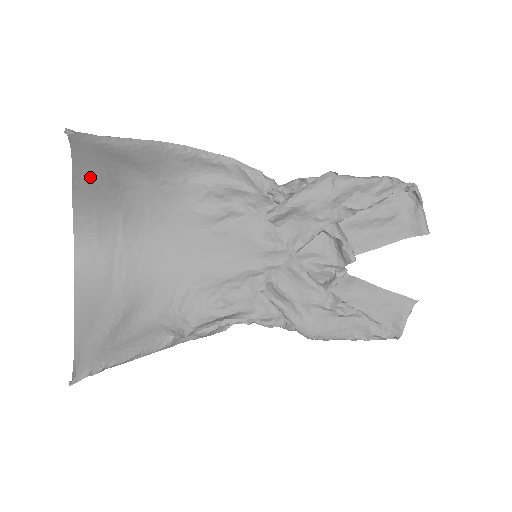
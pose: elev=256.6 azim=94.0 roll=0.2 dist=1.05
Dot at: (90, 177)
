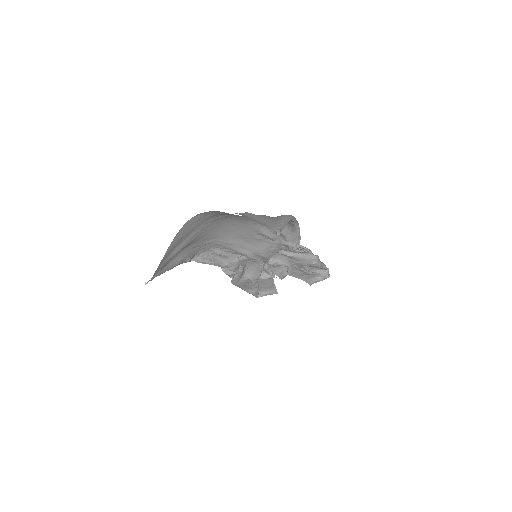
Dot at: occluded
